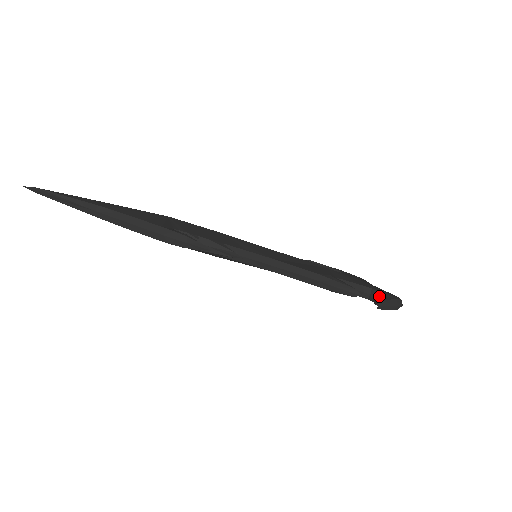
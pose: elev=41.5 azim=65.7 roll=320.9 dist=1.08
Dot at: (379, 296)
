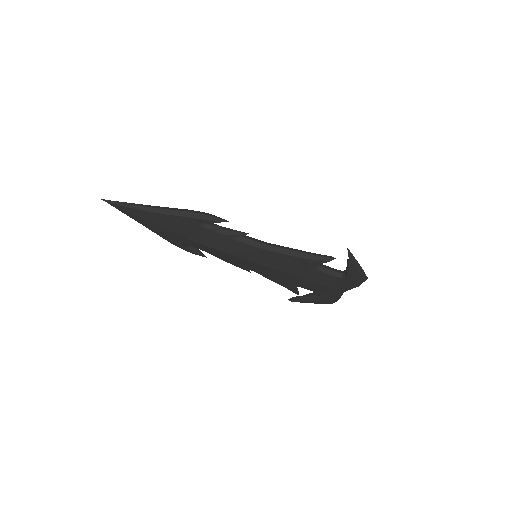
Dot at: (348, 260)
